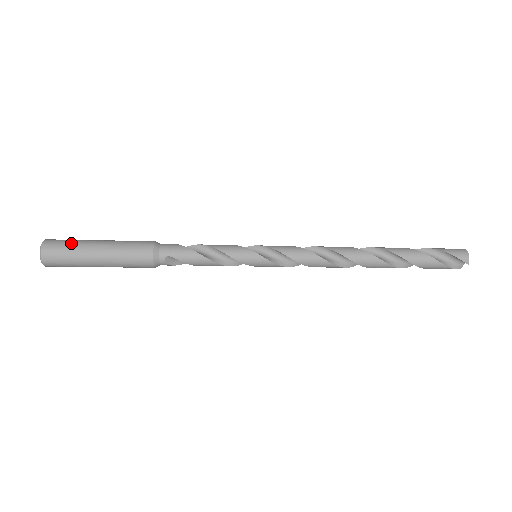
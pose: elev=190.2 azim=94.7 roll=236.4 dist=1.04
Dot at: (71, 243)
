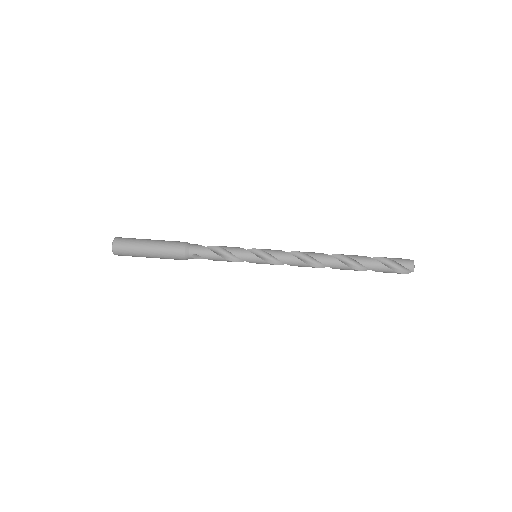
Dot at: (132, 242)
